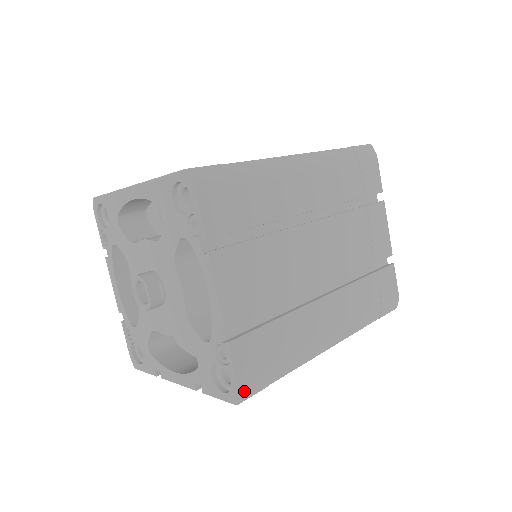
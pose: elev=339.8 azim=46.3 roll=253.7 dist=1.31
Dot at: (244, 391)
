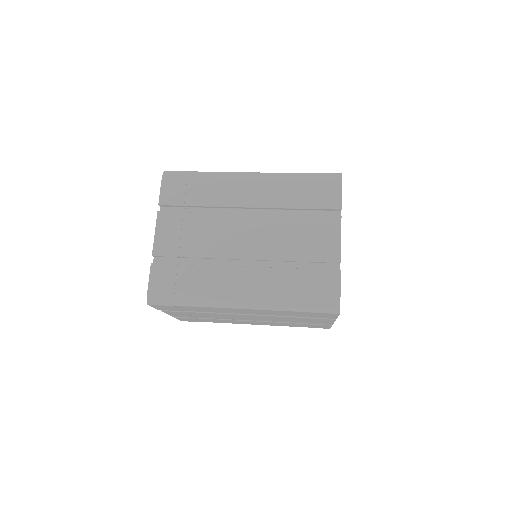
Dot at: (152, 296)
